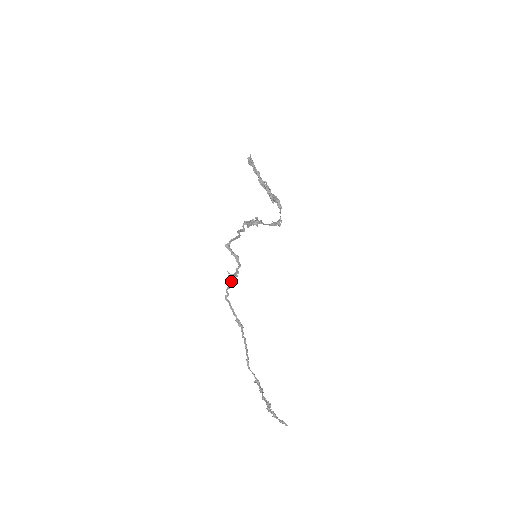
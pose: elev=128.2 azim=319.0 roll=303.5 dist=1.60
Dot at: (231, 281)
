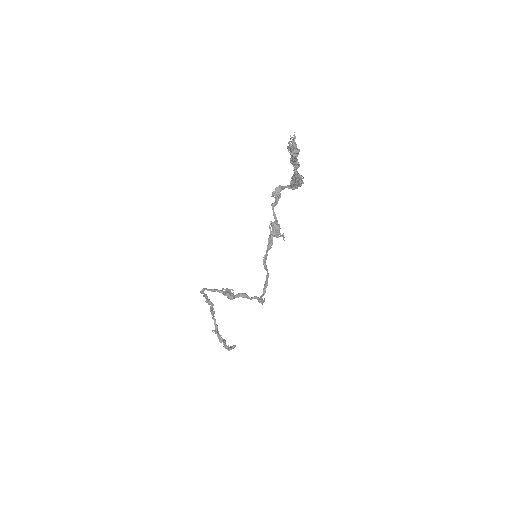
Dot at: (225, 292)
